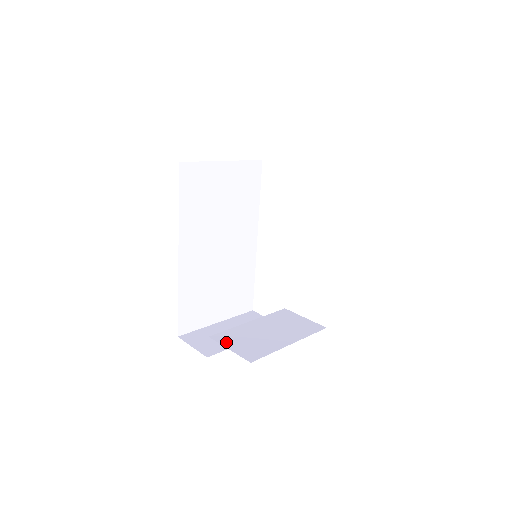
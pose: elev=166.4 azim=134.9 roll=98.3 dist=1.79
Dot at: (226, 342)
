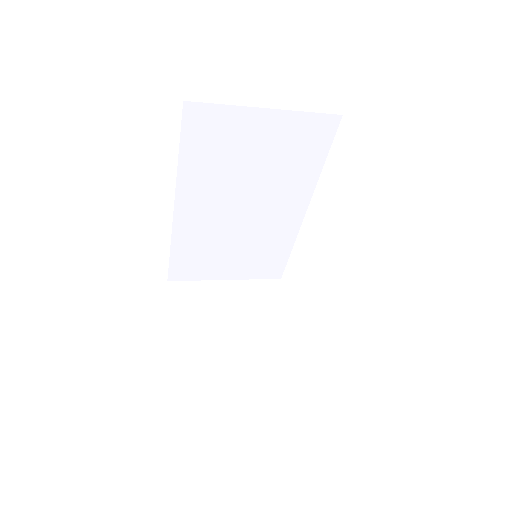
Dot at: (182, 332)
